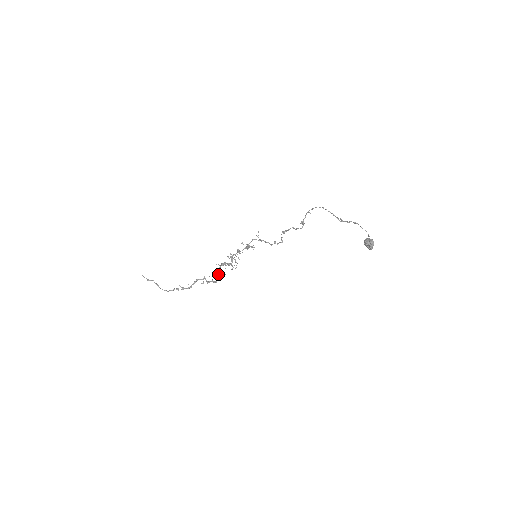
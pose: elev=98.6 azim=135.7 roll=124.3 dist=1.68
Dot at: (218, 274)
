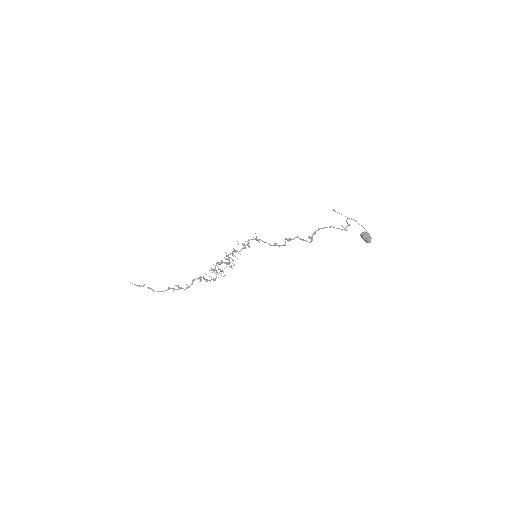
Dot at: (218, 274)
